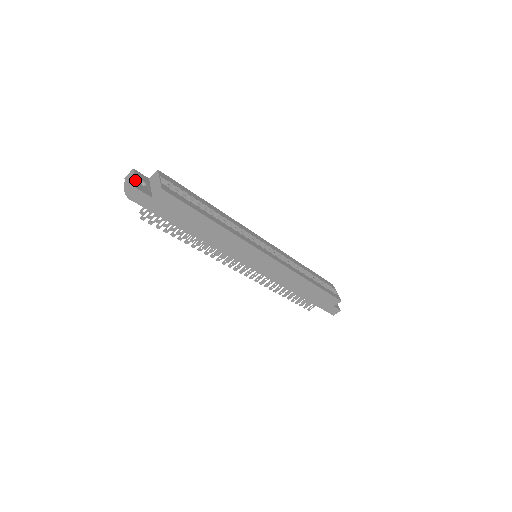
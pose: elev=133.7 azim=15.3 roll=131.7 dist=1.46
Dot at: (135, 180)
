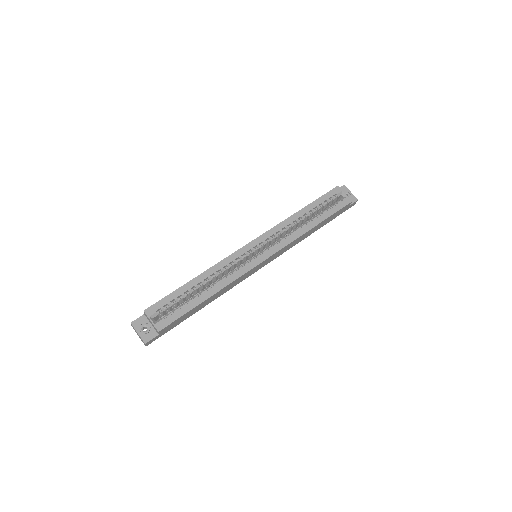
Dot at: (139, 335)
